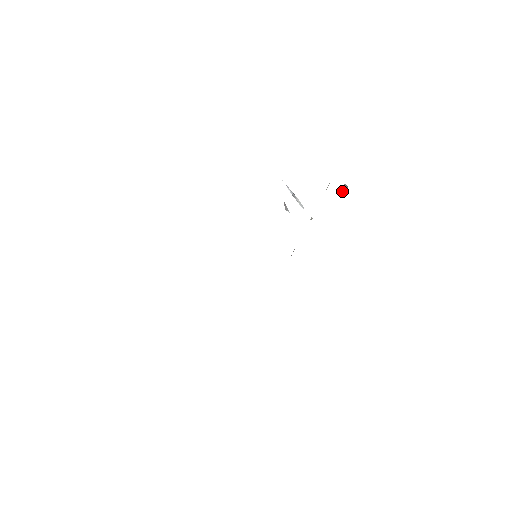
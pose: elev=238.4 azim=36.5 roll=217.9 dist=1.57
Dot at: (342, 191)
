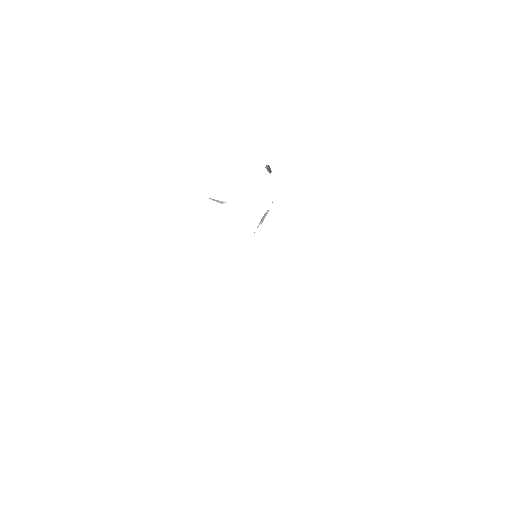
Dot at: occluded
